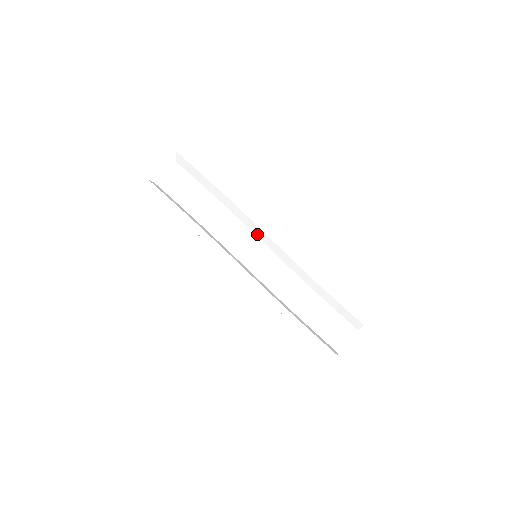
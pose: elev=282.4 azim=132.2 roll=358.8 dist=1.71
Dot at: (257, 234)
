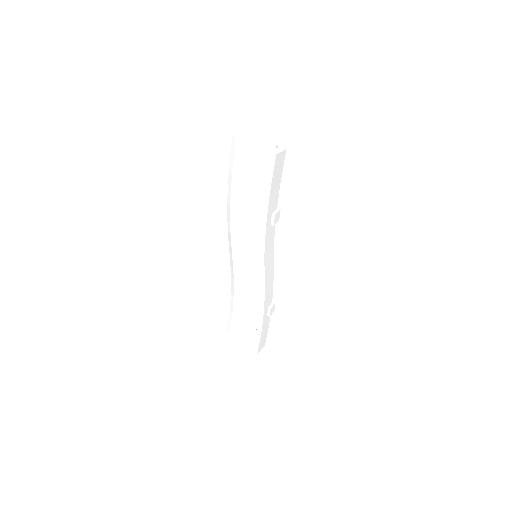
Dot at: occluded
